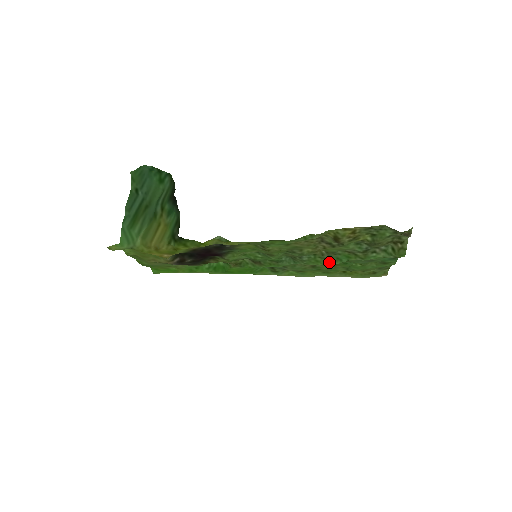
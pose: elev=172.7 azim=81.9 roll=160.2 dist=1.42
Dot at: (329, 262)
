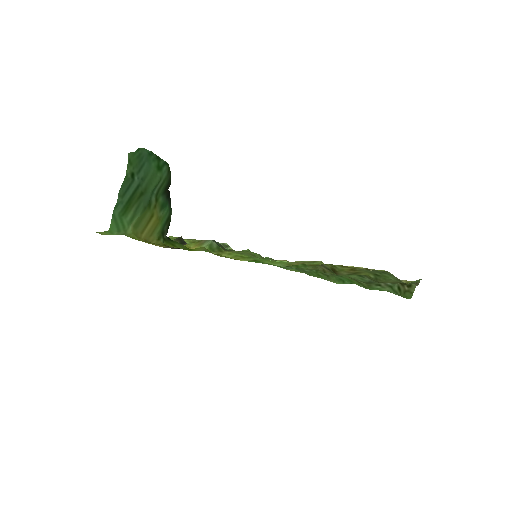
Dot at: (331, 280)
